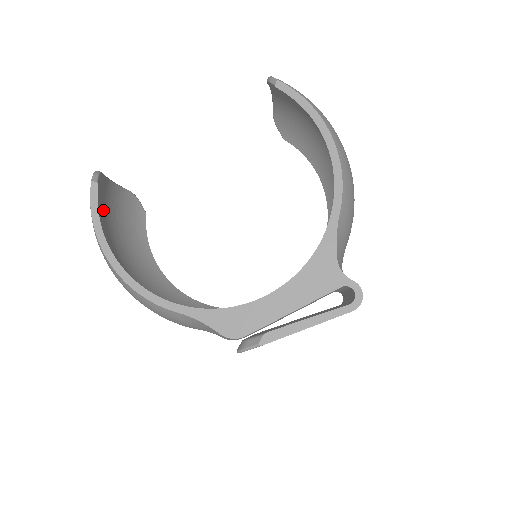
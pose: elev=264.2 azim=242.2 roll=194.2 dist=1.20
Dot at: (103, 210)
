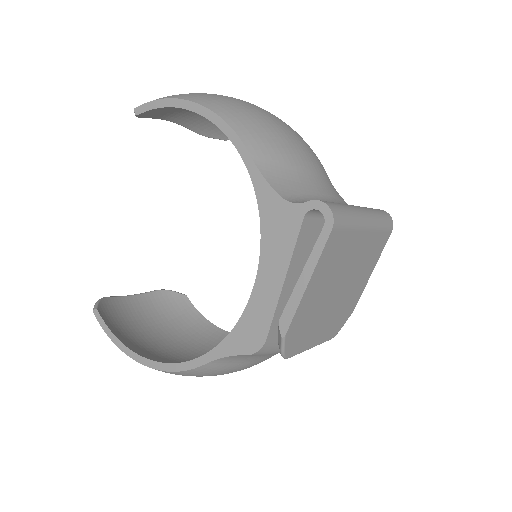
Dot at: (133, 323)
